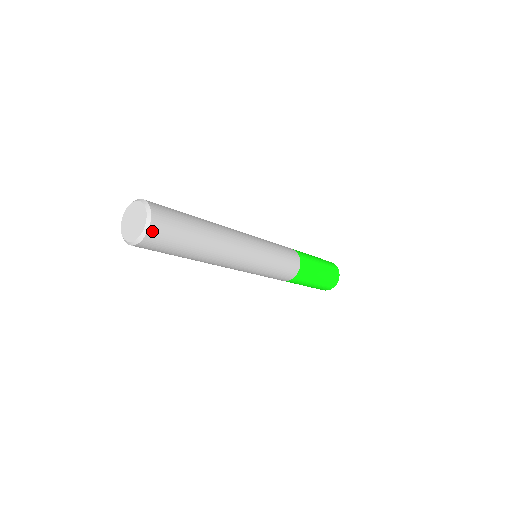
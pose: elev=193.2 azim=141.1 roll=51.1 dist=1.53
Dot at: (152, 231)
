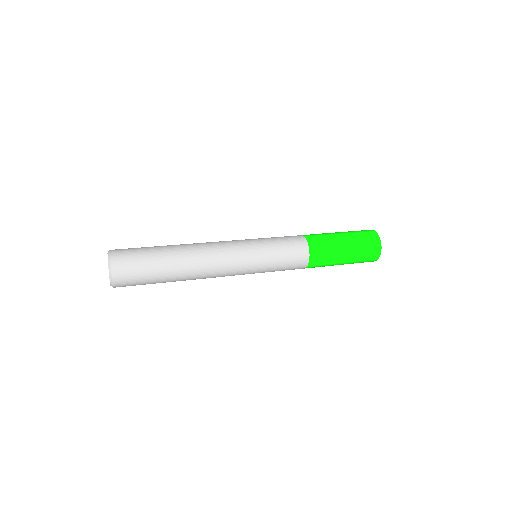
Dot at: (116, 279)
